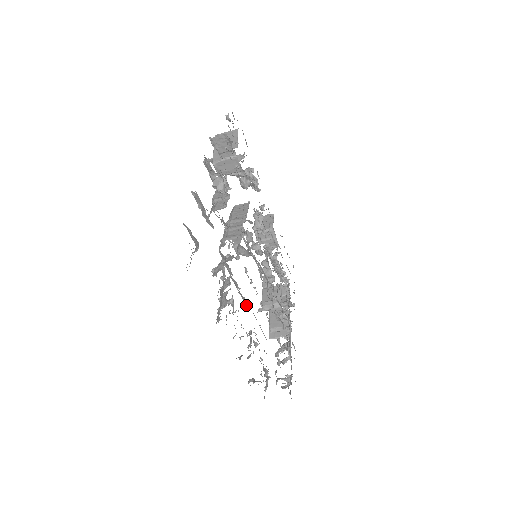
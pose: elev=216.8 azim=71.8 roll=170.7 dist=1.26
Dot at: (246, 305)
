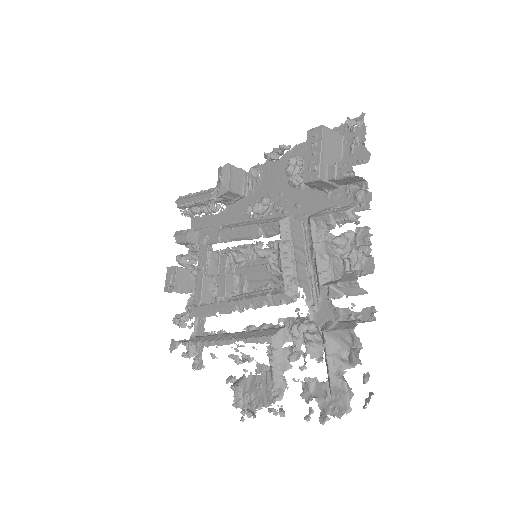
Dot at: (228, 305)
